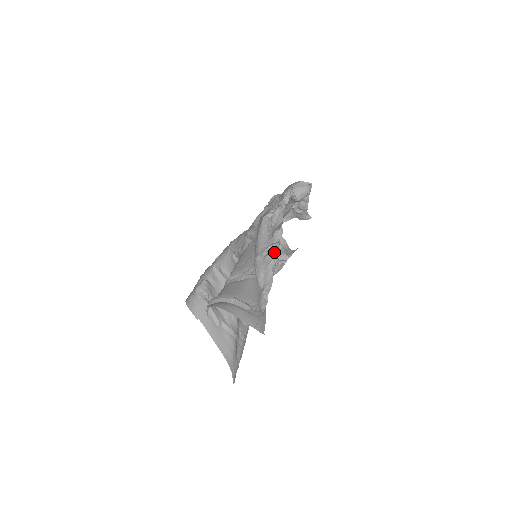
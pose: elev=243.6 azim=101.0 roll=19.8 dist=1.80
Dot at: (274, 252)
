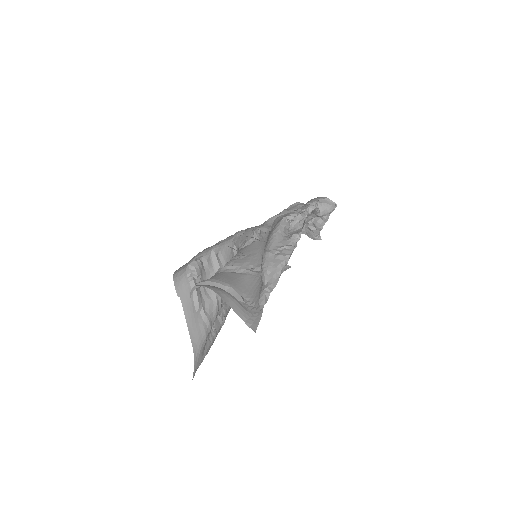
Dot at: (288, 253)
